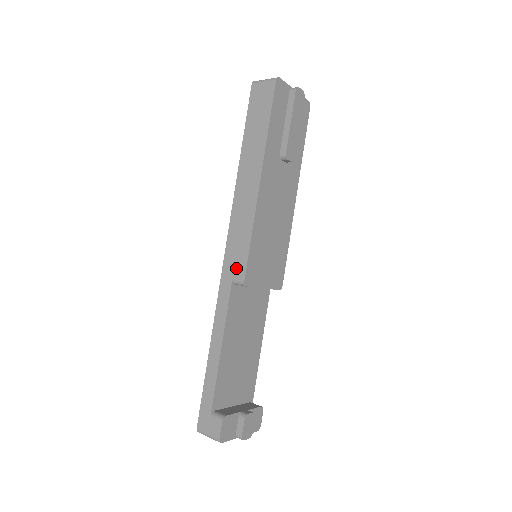
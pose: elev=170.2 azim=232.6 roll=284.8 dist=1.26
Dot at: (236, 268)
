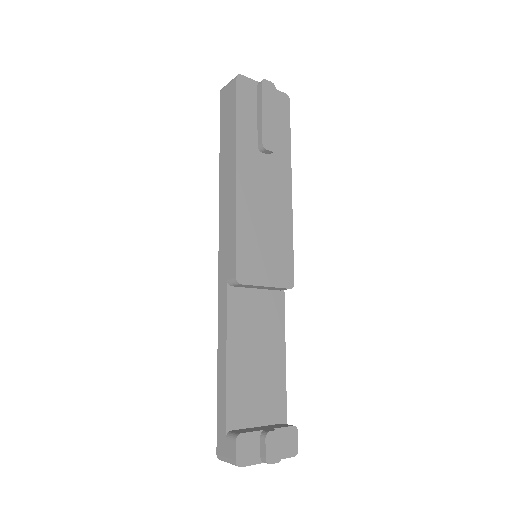
Dot at: (228, 268)
